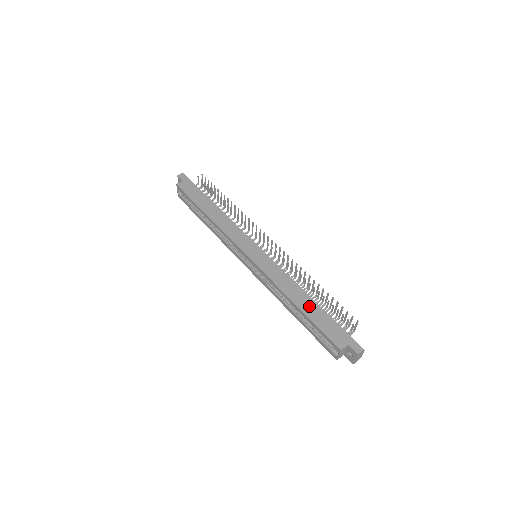
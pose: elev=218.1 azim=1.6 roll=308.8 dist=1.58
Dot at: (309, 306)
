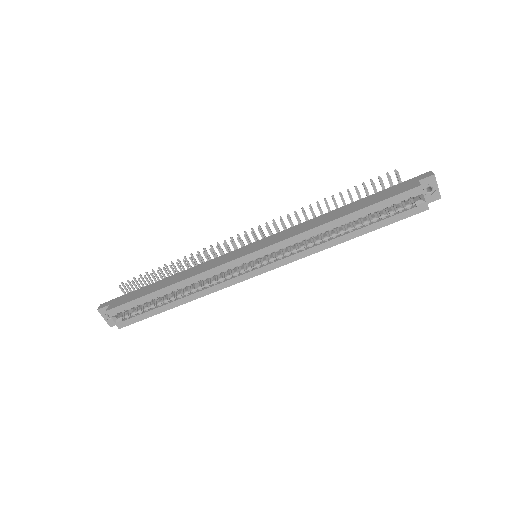
Dot at: (351, 207)
